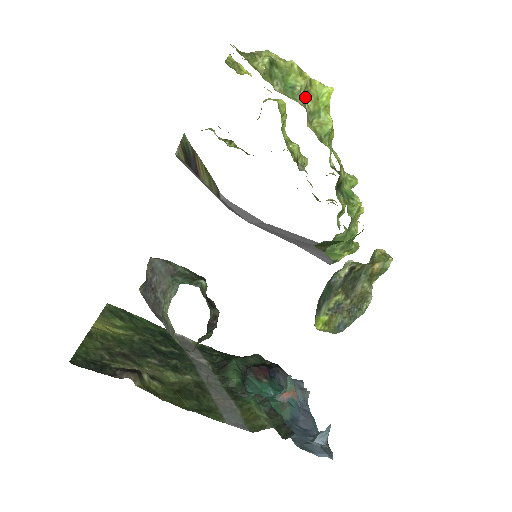
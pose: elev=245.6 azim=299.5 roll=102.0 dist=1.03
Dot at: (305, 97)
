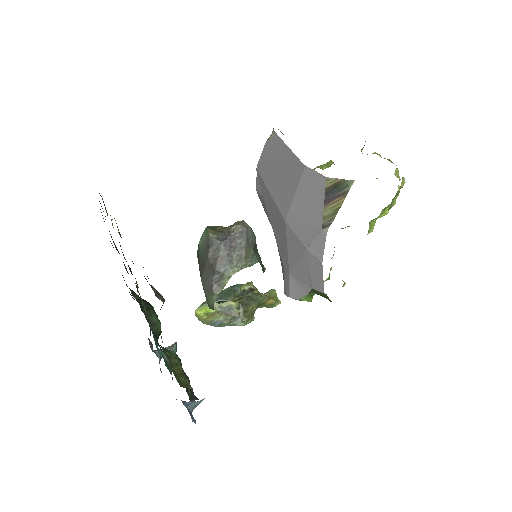
Dot at: (384, 208)
